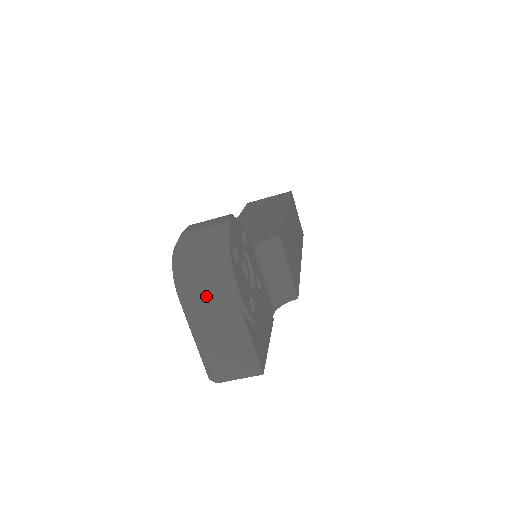
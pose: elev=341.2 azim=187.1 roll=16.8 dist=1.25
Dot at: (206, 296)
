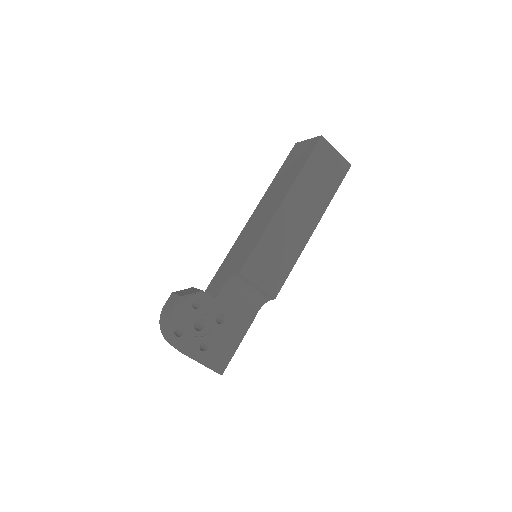
Dot at: occluded
